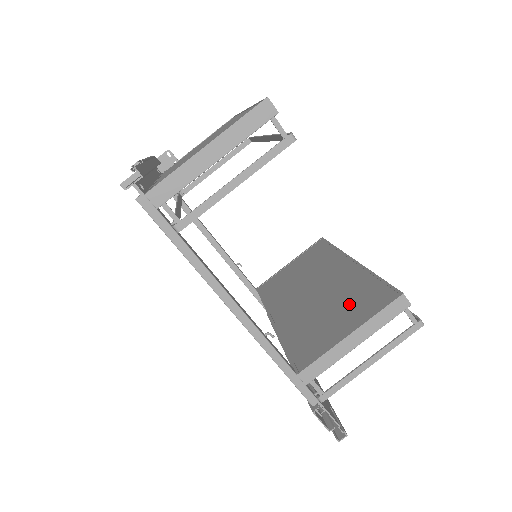
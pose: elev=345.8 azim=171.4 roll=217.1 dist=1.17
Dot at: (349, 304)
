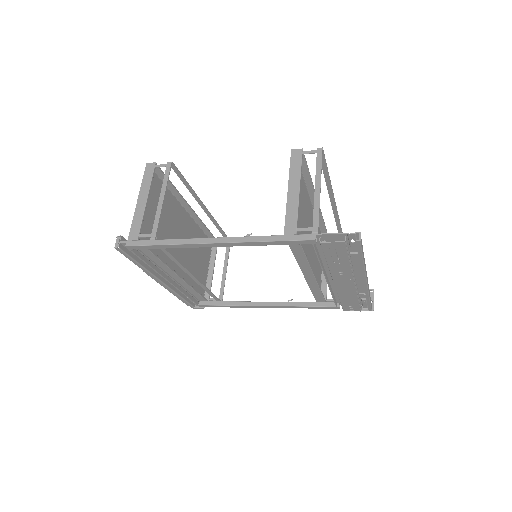
Dot at: occluded
